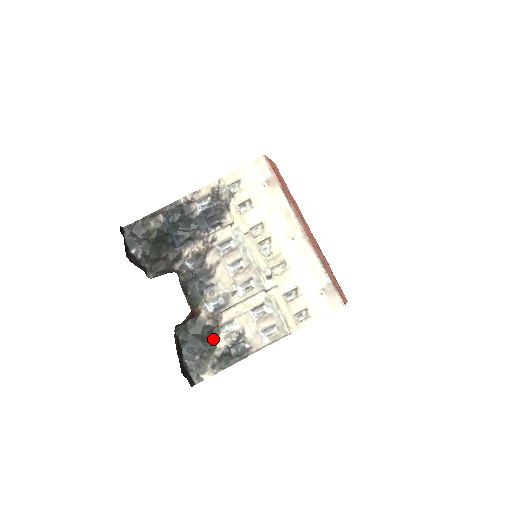
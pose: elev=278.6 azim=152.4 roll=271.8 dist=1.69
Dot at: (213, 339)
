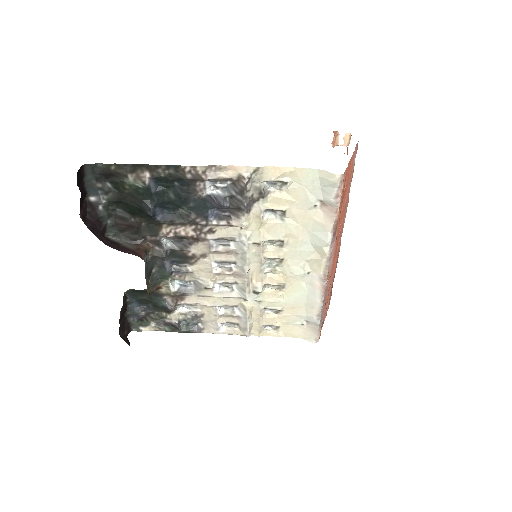
Dot at: (166, 311)
